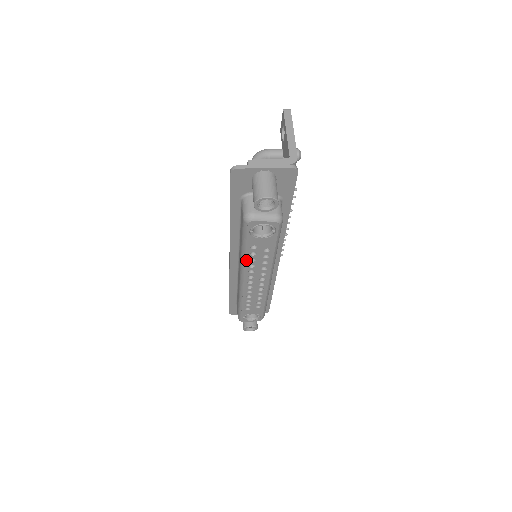
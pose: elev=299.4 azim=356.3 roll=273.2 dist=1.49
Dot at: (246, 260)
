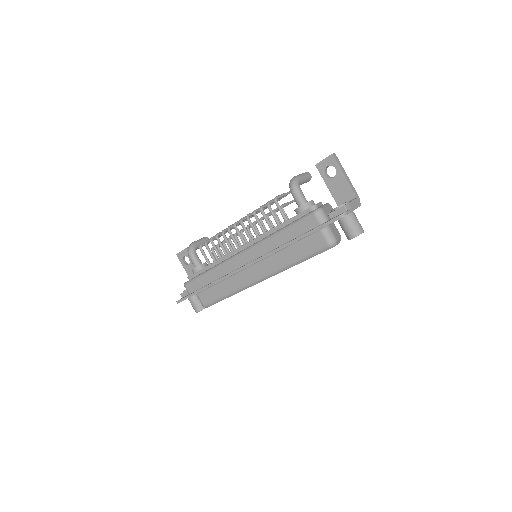
Dot at: occluded
